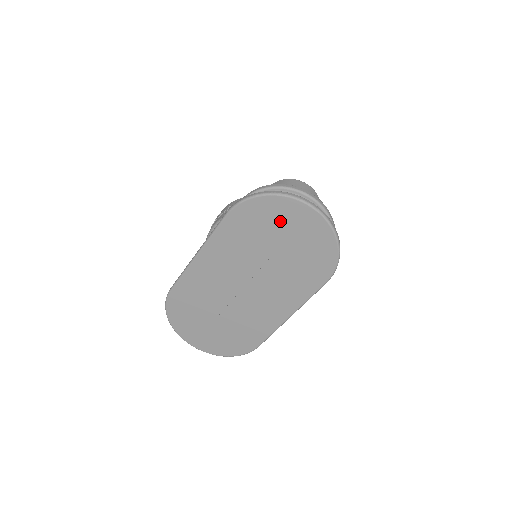
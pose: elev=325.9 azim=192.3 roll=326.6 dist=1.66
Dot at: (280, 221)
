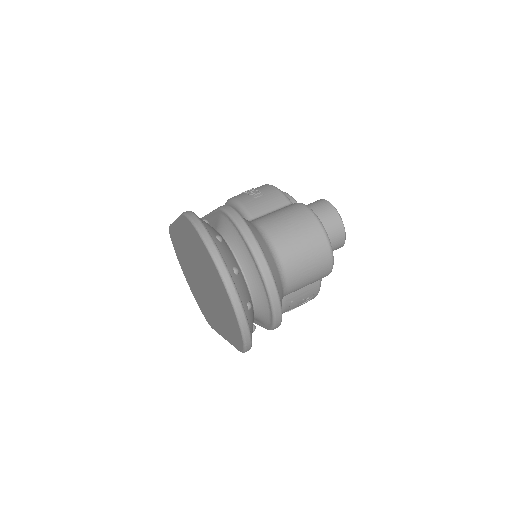
Dot at: (209, 266)
